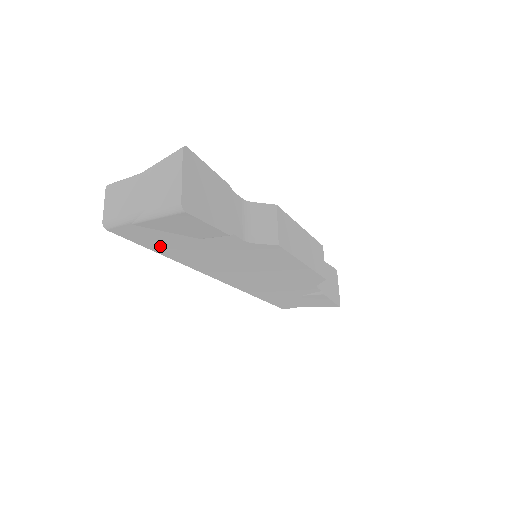
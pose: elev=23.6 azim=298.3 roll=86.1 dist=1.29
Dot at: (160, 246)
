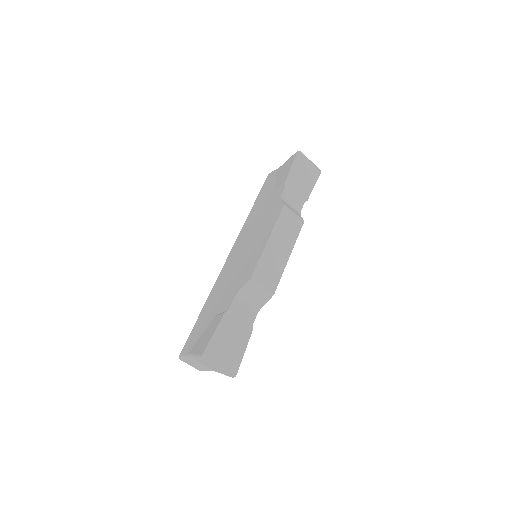
Dot at: occluded
